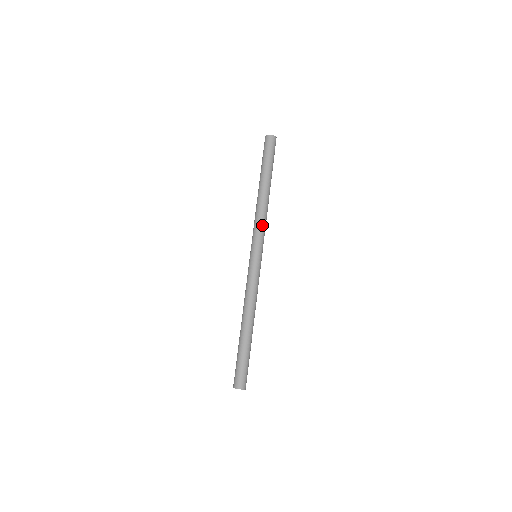
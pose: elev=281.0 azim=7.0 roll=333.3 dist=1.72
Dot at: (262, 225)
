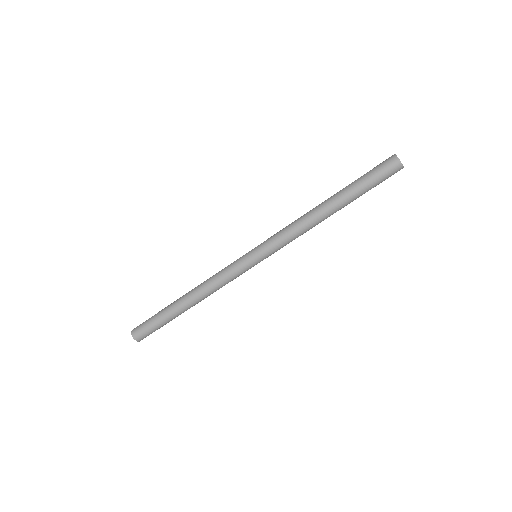
Dot at: occluded
